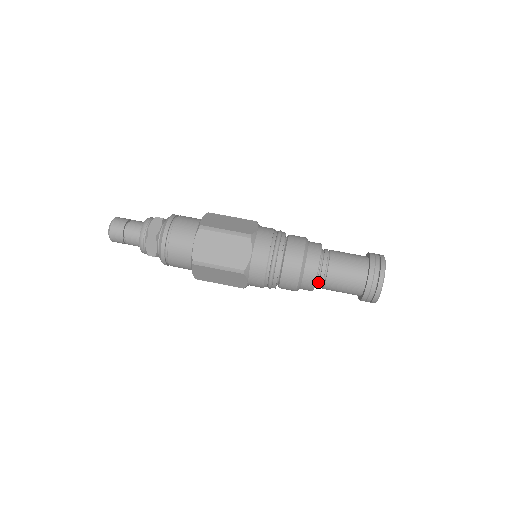
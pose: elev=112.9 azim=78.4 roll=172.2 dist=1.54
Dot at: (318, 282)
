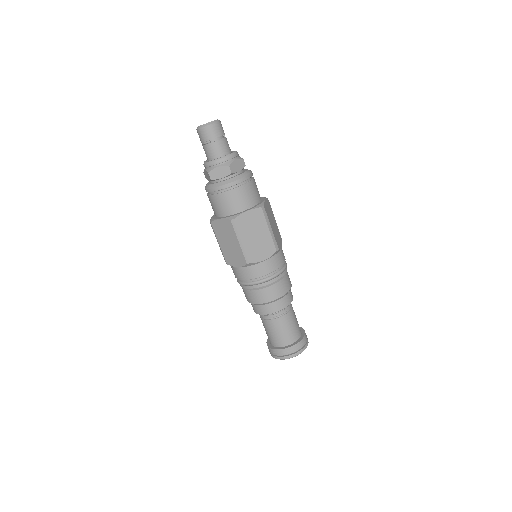
Dot at: occluded
